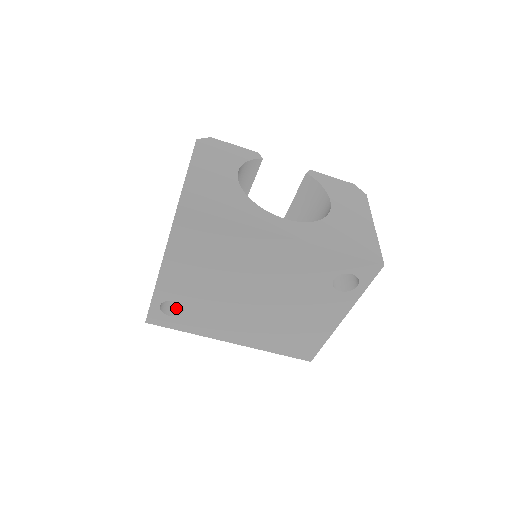
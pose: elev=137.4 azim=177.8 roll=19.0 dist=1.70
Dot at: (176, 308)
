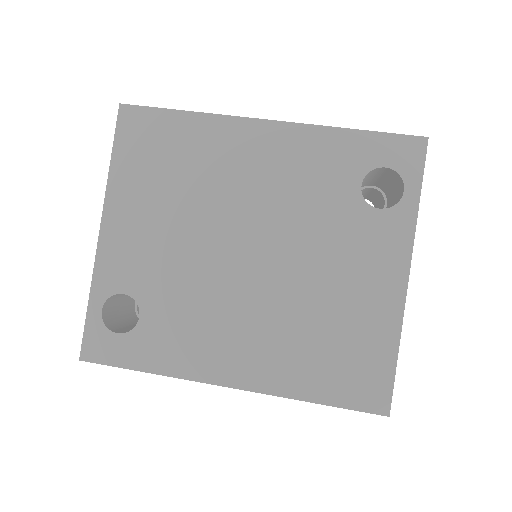
Dot at: occluded
